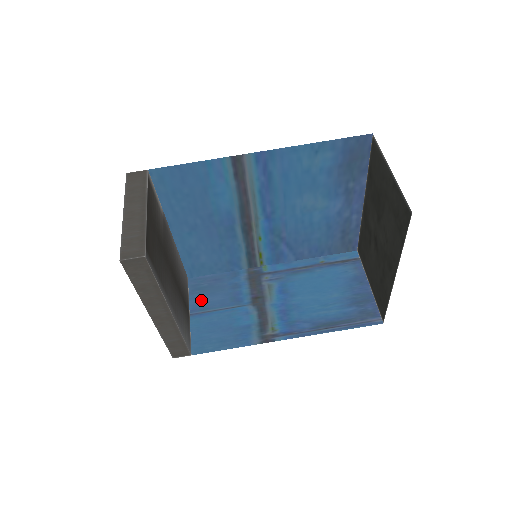
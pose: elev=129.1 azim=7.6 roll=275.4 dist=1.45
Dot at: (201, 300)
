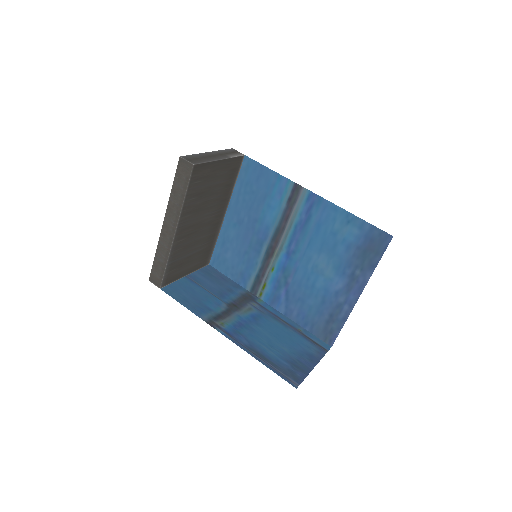
Dot at: (202, 277)
